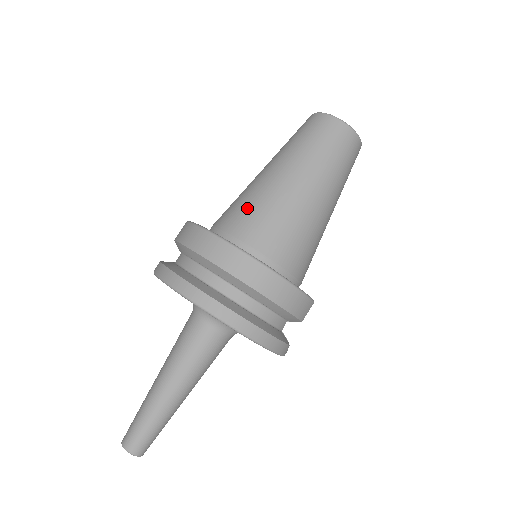
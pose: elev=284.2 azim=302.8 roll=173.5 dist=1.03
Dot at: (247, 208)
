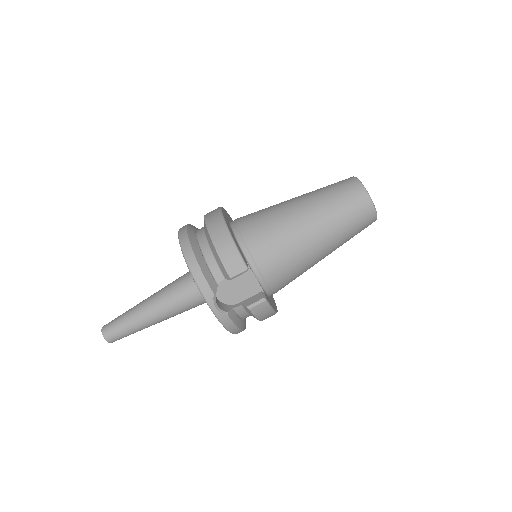
Dot at: occluded
